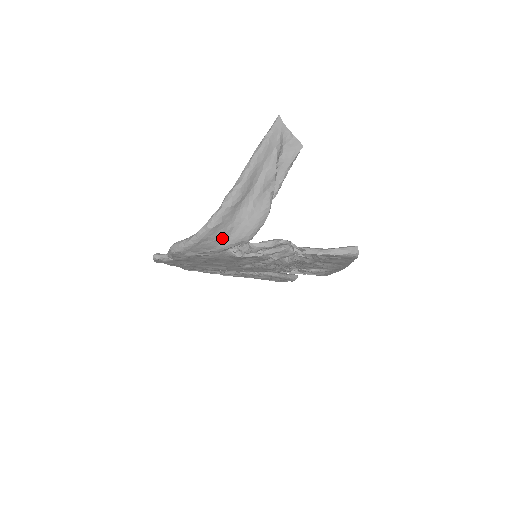
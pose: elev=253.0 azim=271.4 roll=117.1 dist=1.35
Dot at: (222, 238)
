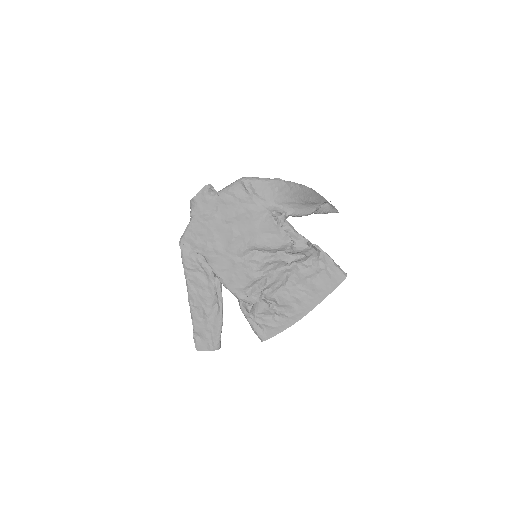
Dot at: (281, 197)
